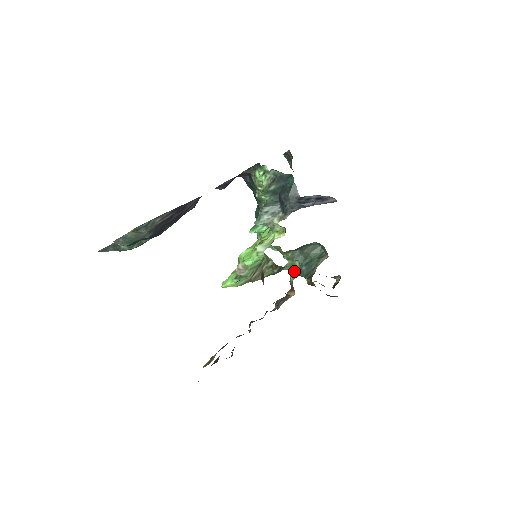
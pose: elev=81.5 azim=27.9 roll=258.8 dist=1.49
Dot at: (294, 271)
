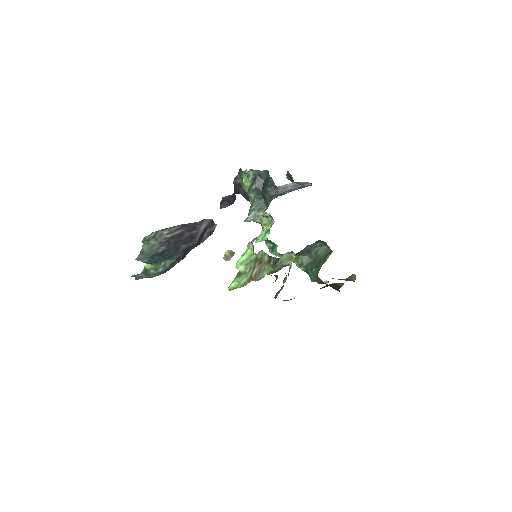
Dot at: (291, 263)
